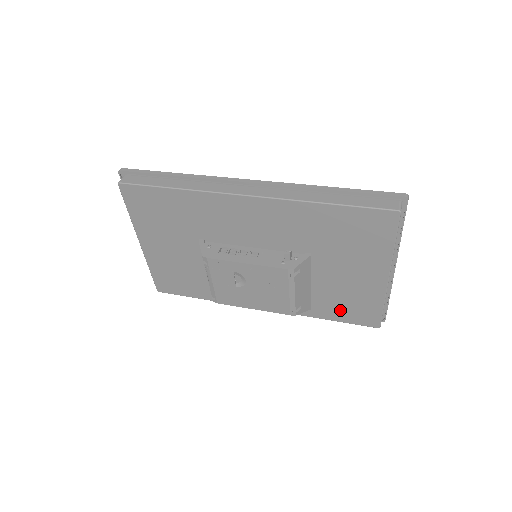
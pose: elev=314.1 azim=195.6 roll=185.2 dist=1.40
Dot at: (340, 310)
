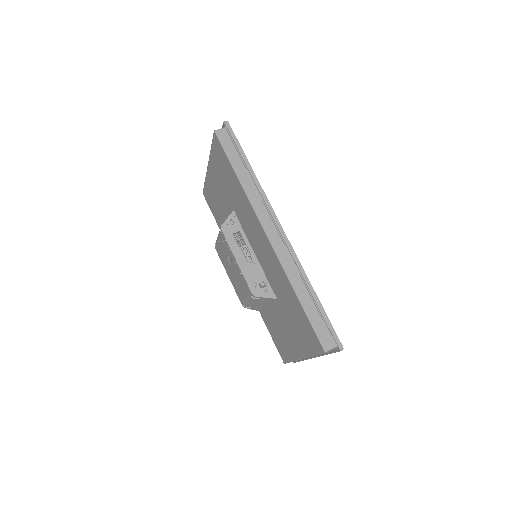
Dot at: (273, 332)
